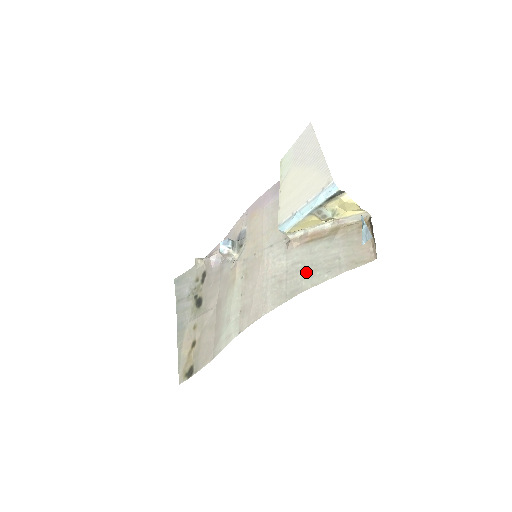
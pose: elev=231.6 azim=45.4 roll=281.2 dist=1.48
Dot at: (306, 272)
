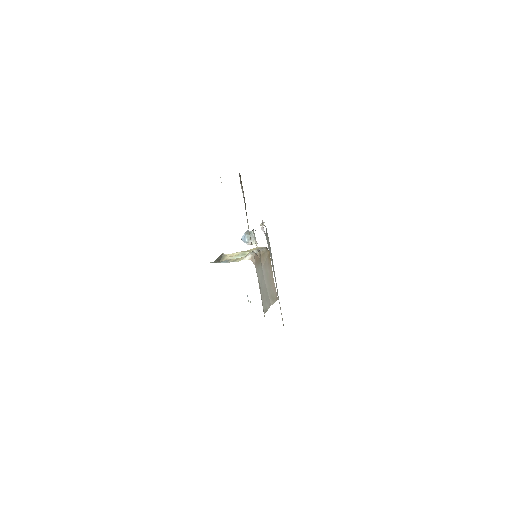
Dot at: occluded
